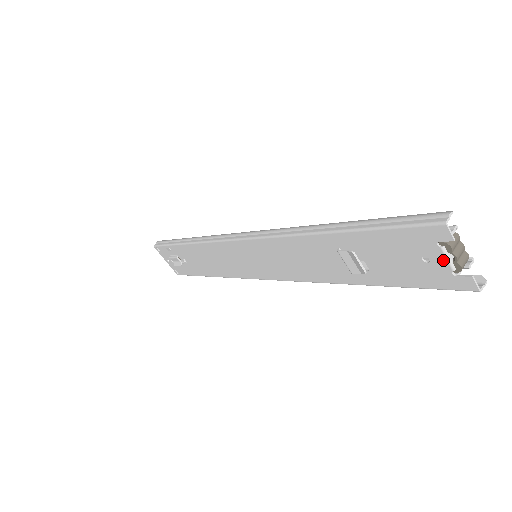
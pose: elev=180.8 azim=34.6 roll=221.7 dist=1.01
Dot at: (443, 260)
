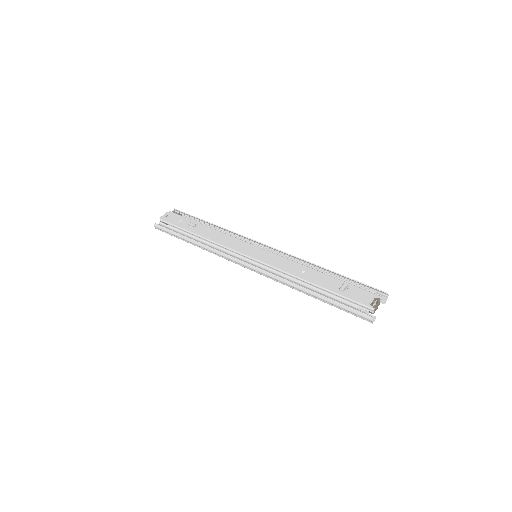
Dot at: occluded
